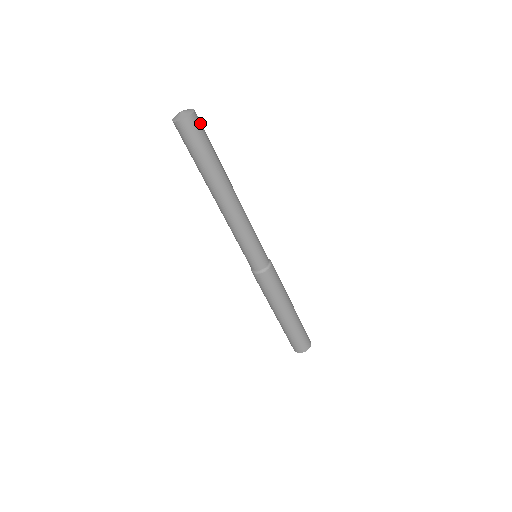
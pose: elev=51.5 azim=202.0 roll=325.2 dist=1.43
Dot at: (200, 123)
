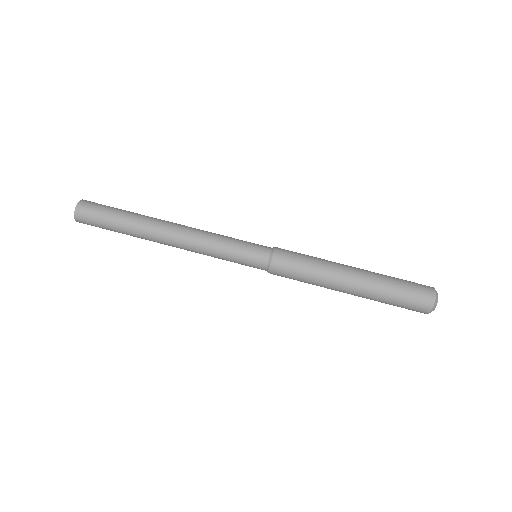
Dot at: (95, 203)
